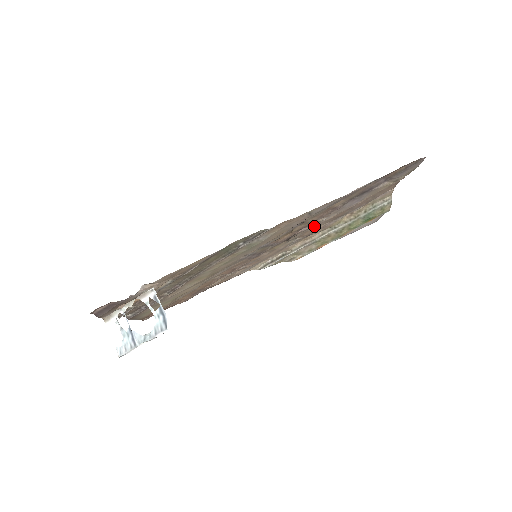
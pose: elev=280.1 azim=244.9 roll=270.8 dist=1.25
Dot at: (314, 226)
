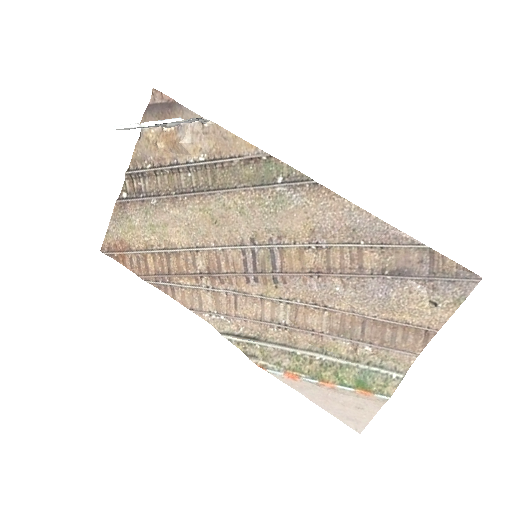
Dot at: (319, 303)
